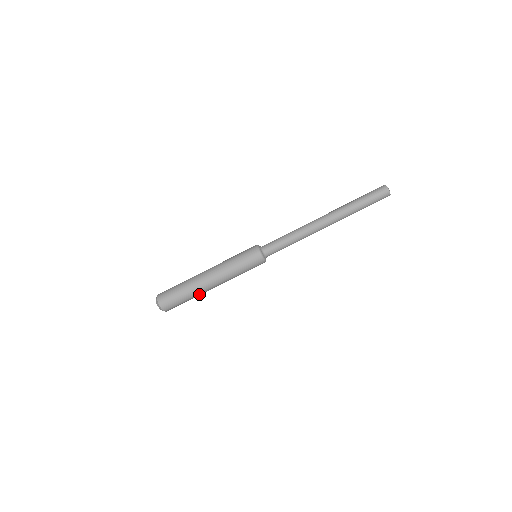
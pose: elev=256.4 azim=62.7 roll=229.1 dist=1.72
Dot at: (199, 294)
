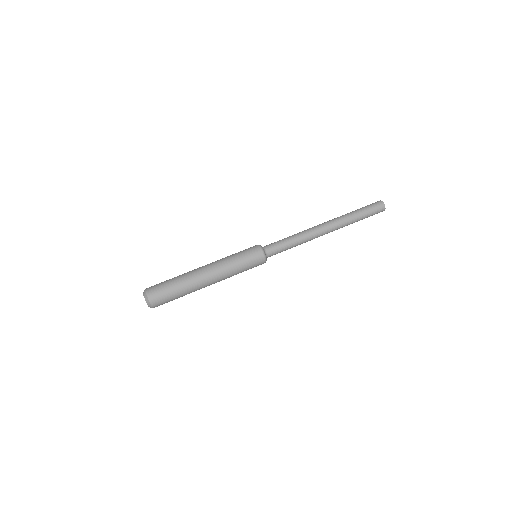
Dot at: (193, 291)
